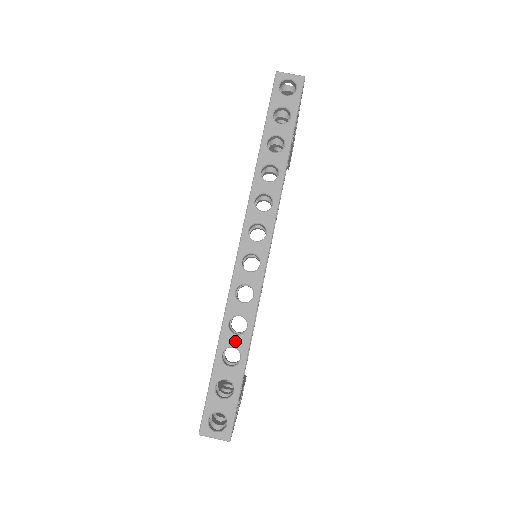
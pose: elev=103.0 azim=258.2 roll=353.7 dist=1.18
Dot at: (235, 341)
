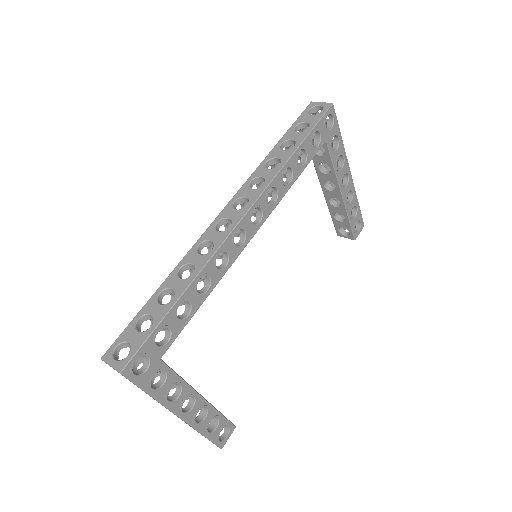
Dot at: (176, 284)
